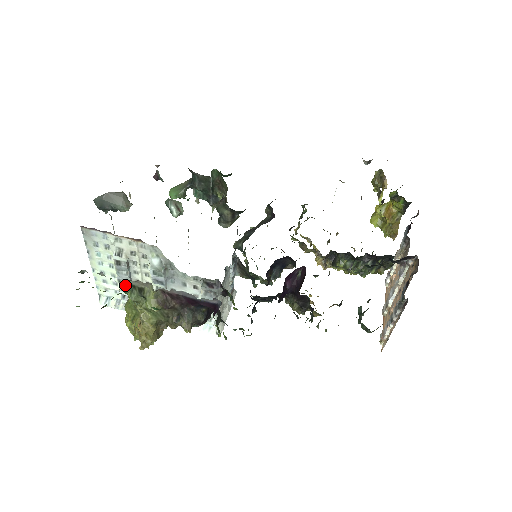
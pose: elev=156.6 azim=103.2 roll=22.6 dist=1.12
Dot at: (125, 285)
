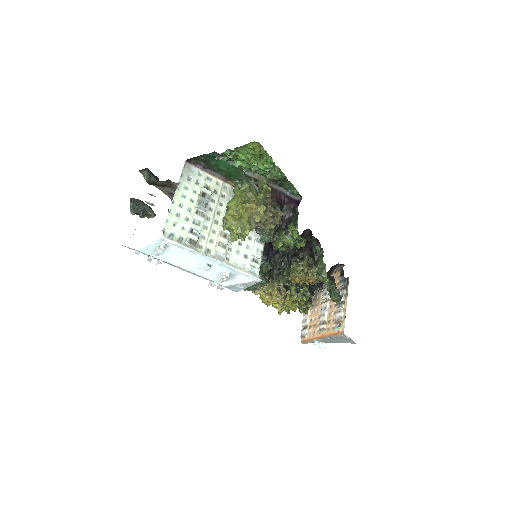
Dot at: (243, 177)
